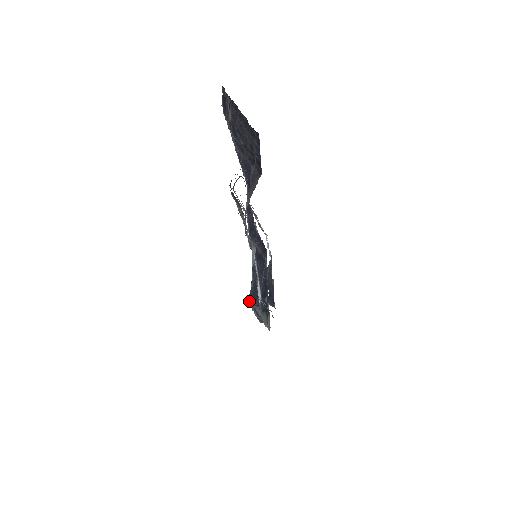
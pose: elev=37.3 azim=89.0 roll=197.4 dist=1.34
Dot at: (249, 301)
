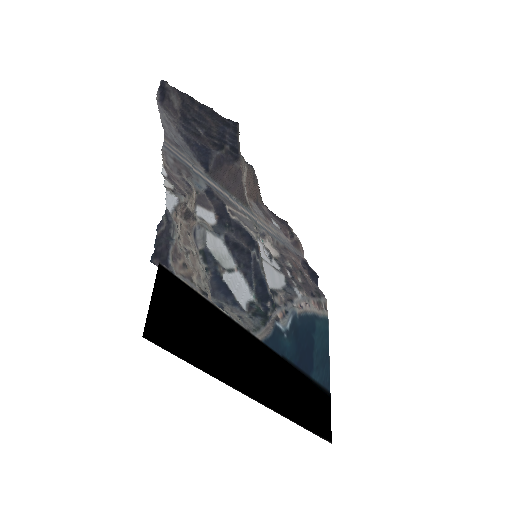
Dot at: (211, 296)
